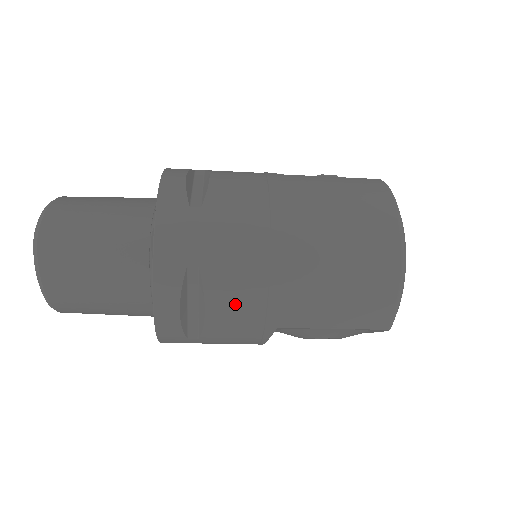
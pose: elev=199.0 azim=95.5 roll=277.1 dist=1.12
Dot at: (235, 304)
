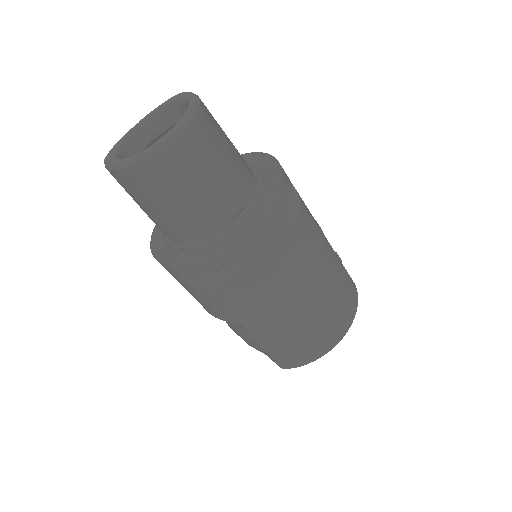
Dot at: (241, 298)
